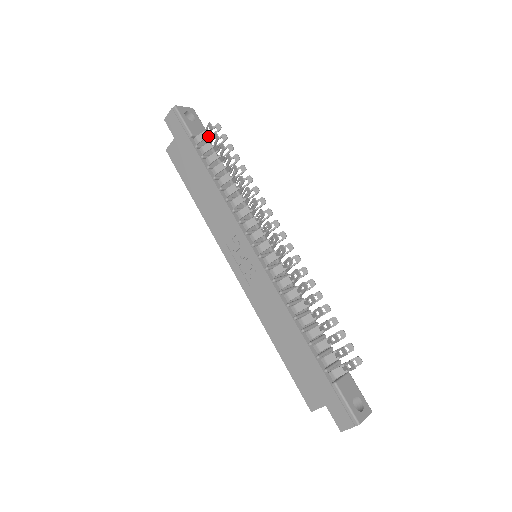
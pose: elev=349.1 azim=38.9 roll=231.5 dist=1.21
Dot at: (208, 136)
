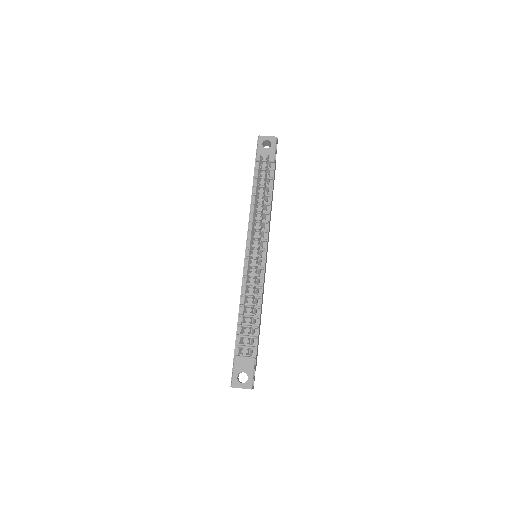
Dot at: (262, 163)
